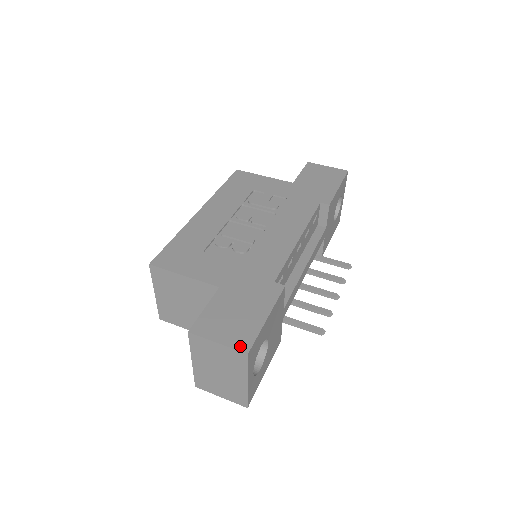
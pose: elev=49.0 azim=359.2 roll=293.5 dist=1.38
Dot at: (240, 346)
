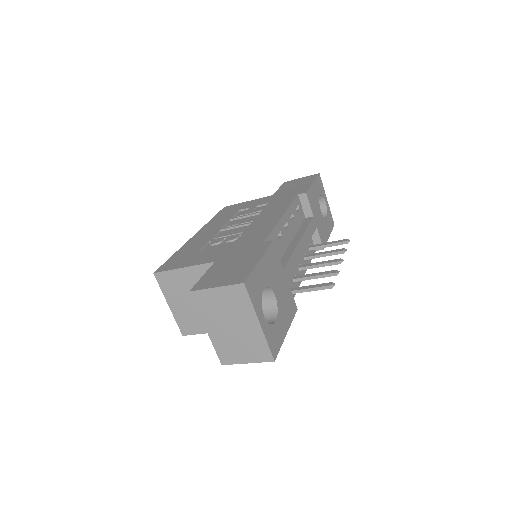
Dot at: (236, 281)
